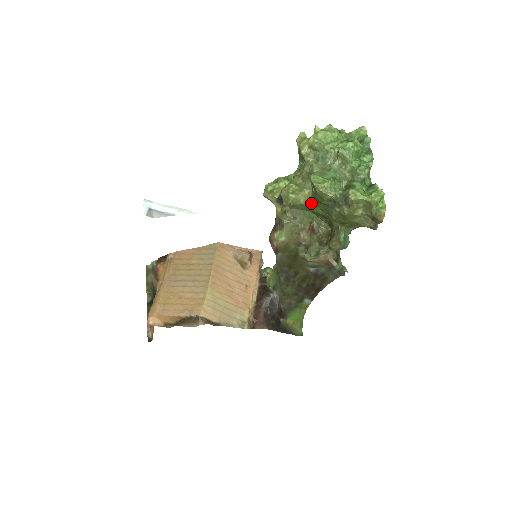
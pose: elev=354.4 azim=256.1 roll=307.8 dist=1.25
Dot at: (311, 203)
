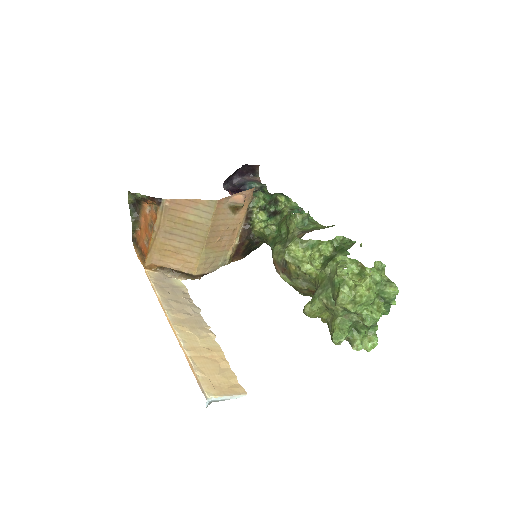
Dot at: (323, 318)
